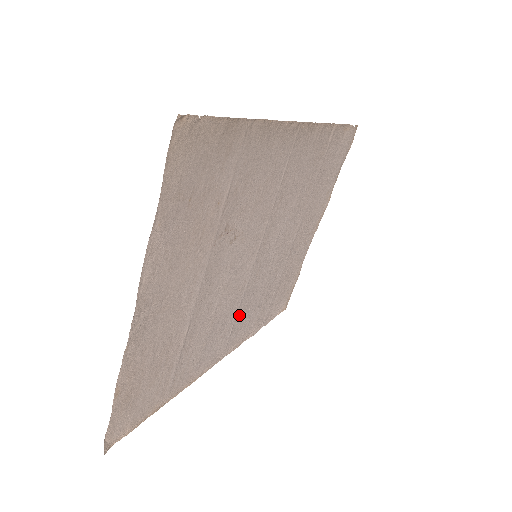
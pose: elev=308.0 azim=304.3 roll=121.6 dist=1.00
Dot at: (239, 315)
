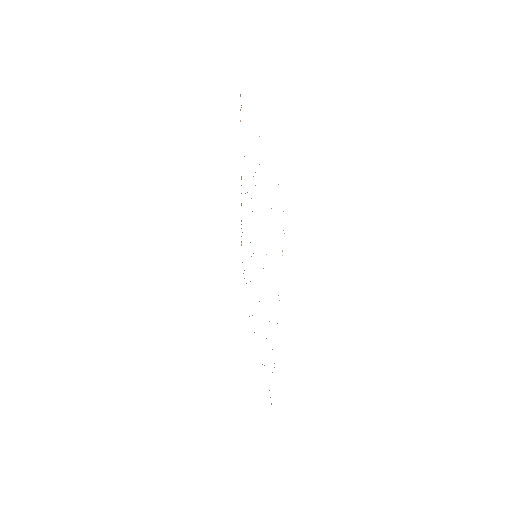
Dot at: occluded
